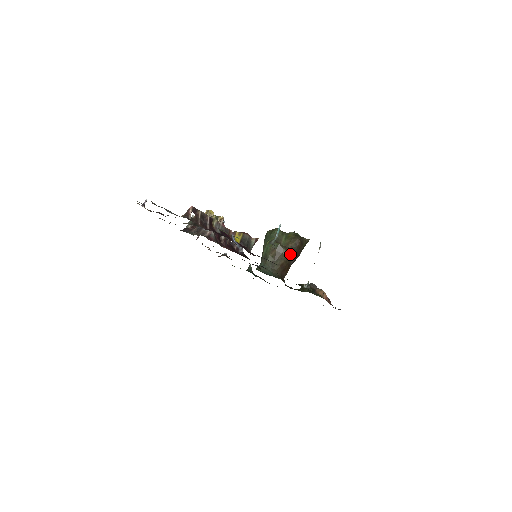
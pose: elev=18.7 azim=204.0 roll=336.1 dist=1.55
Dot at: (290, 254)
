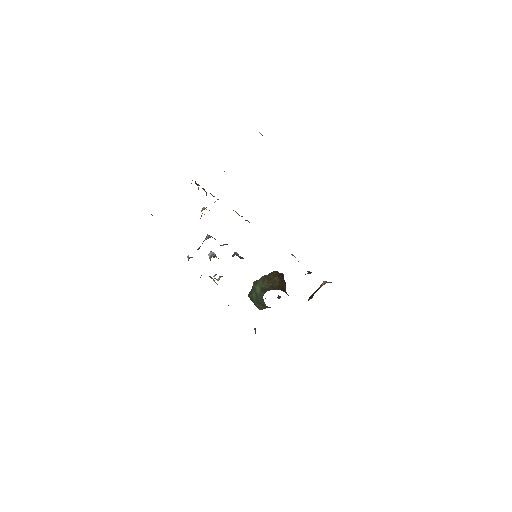
Dot at: (278, 277)
